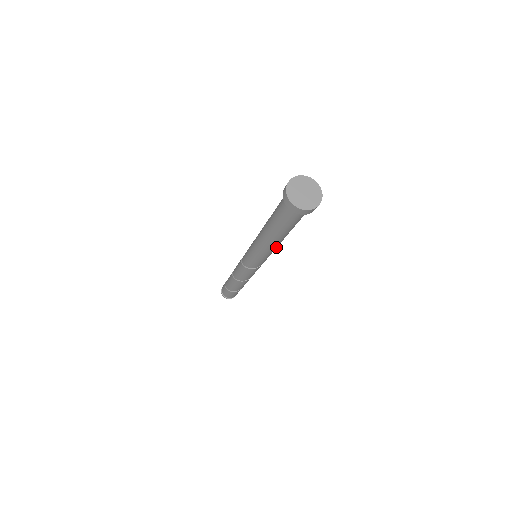
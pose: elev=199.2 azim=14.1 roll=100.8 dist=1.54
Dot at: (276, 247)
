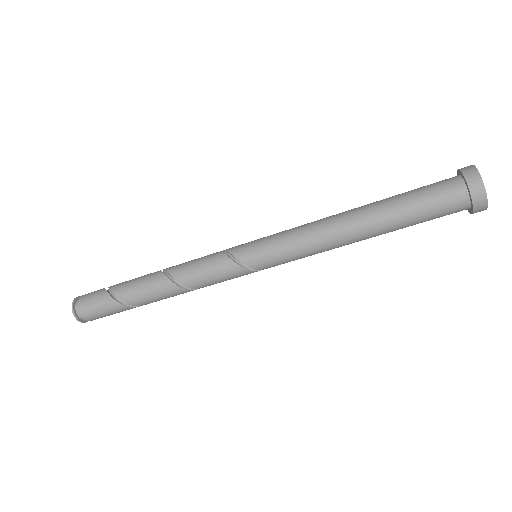
Dot at: (328, 246)
